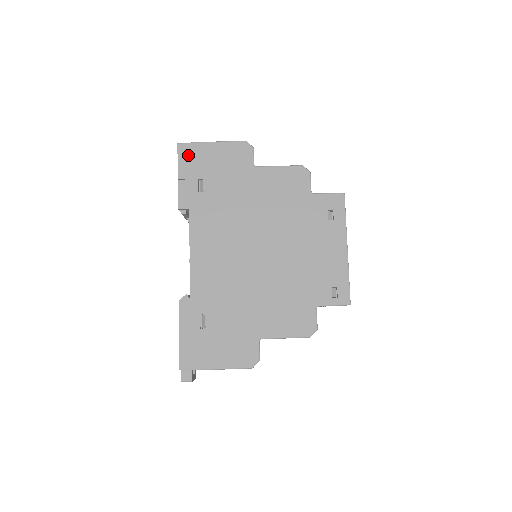
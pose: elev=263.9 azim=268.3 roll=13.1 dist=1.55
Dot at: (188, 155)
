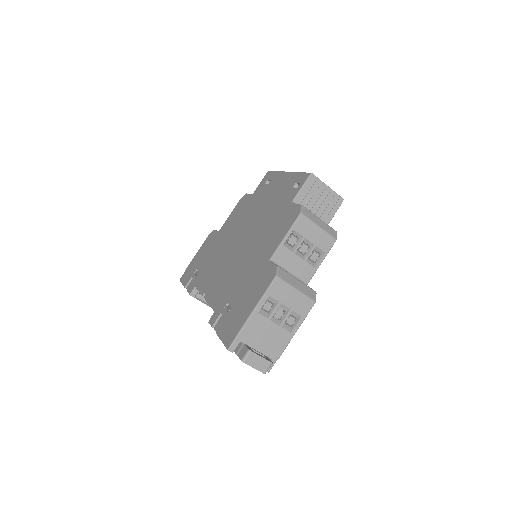
Dot at: (186, 275)
